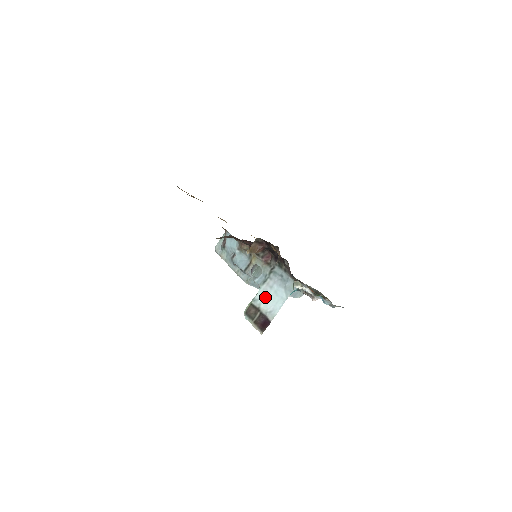
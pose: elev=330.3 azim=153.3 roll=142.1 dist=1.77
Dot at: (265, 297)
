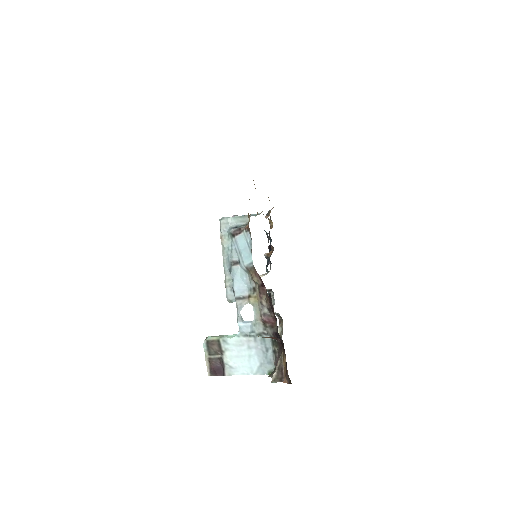
Dot at: (237, 350)
